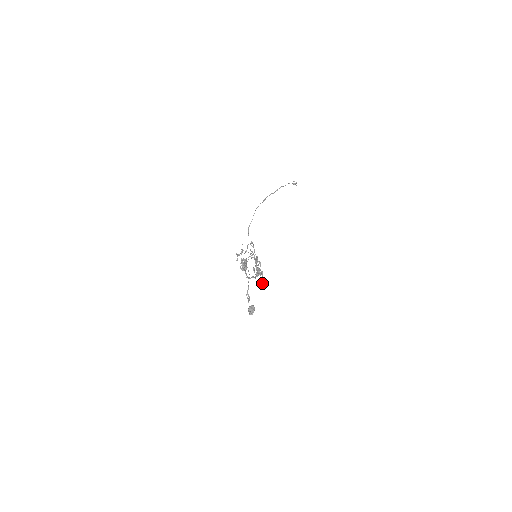
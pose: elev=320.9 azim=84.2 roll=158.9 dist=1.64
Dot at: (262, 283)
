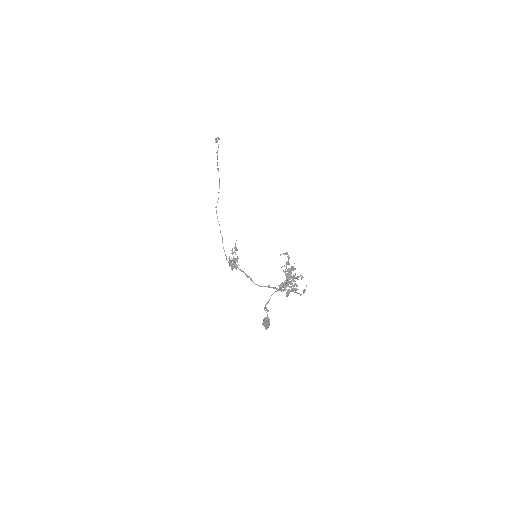
Dot at: (287, 296)
